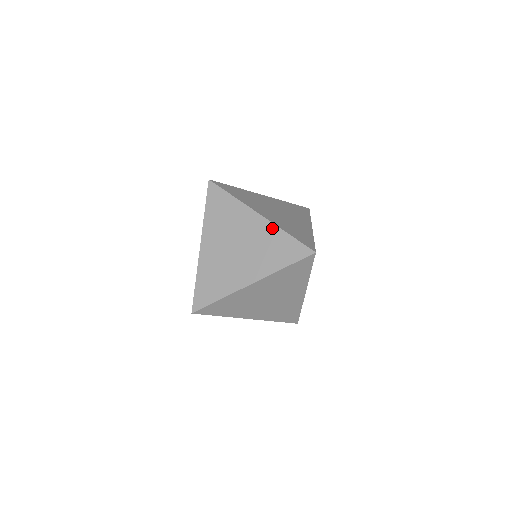
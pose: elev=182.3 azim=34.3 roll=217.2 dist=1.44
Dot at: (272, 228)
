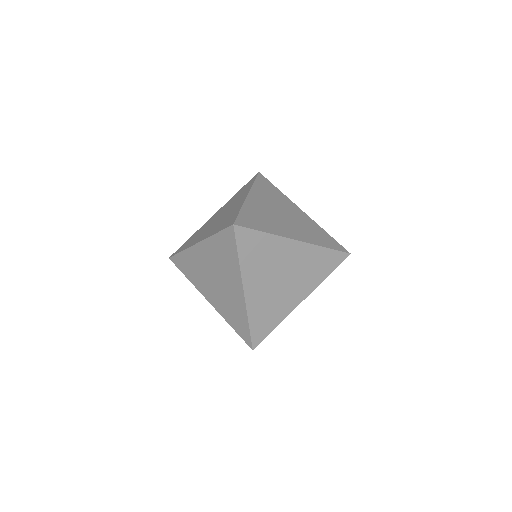
Dot at: (314, 223)
